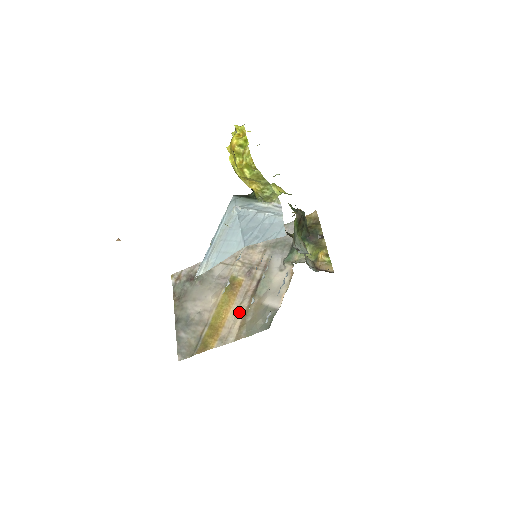
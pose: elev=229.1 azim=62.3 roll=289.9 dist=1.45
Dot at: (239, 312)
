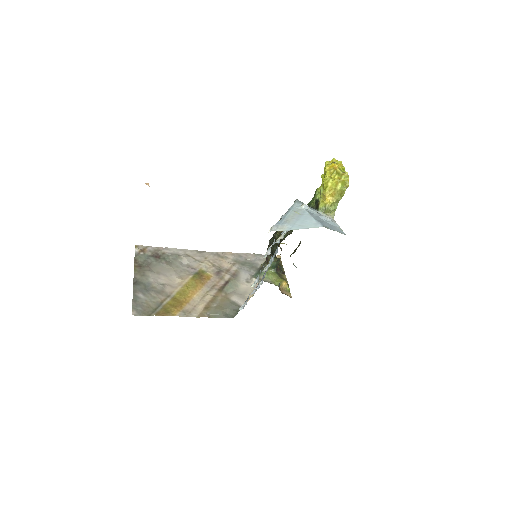
Dot at: (205, 297)
